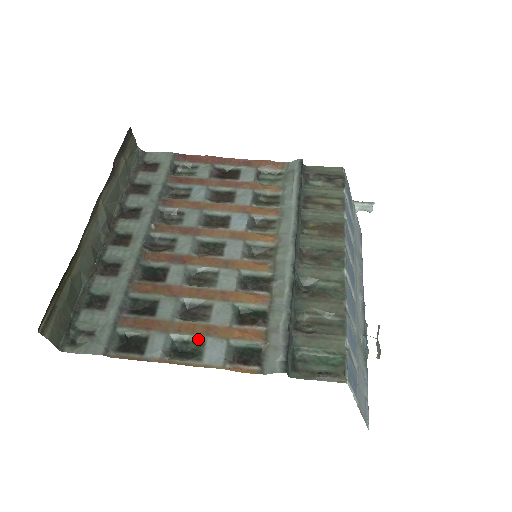
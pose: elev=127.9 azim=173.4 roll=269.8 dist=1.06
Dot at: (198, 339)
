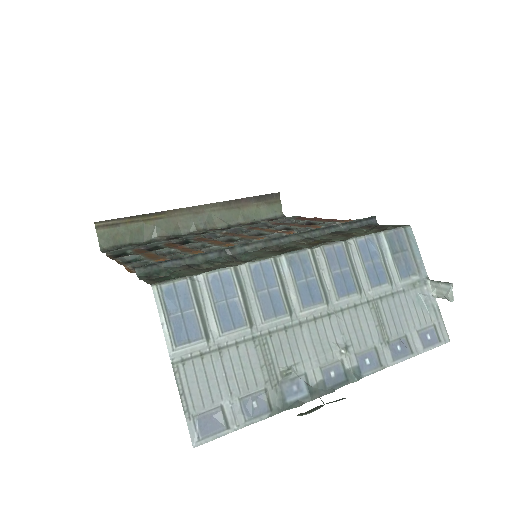
Dot at: (144, 259)
